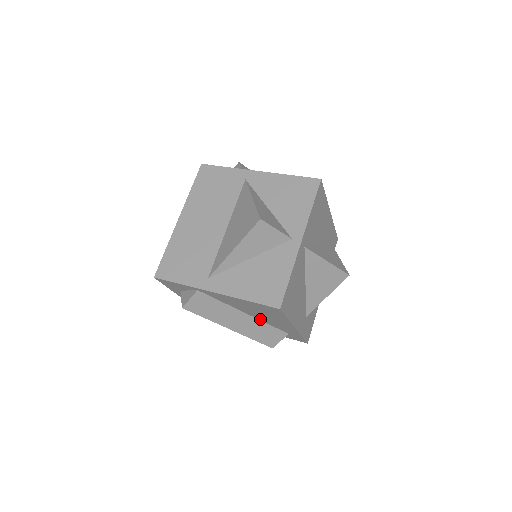
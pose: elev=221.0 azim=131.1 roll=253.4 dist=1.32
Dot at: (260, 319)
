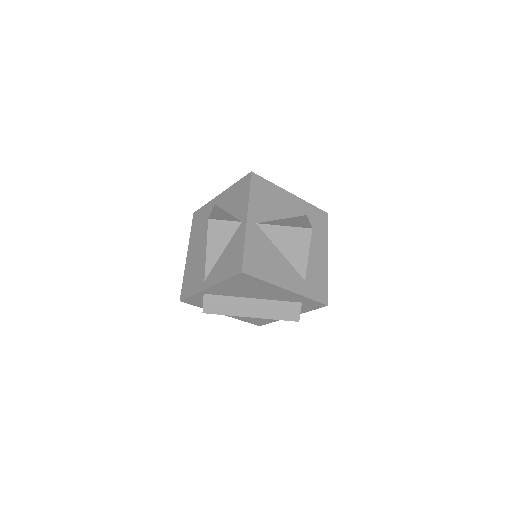
Dot at: (266, 298)
